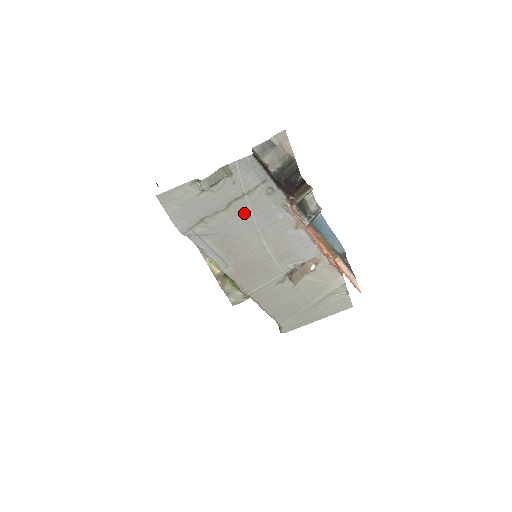
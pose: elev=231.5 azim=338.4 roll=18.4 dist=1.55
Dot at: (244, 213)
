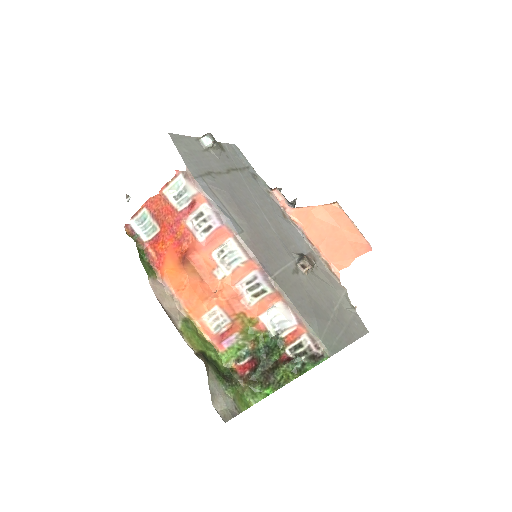
Dot at: (241, 184)
